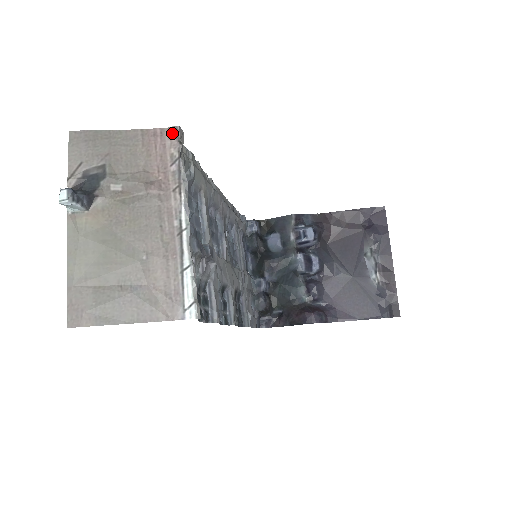
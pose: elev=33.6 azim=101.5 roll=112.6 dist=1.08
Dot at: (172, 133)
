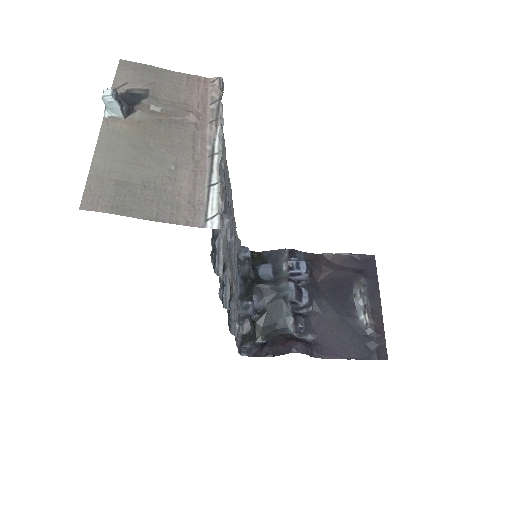
Dot at: (215, 82)
